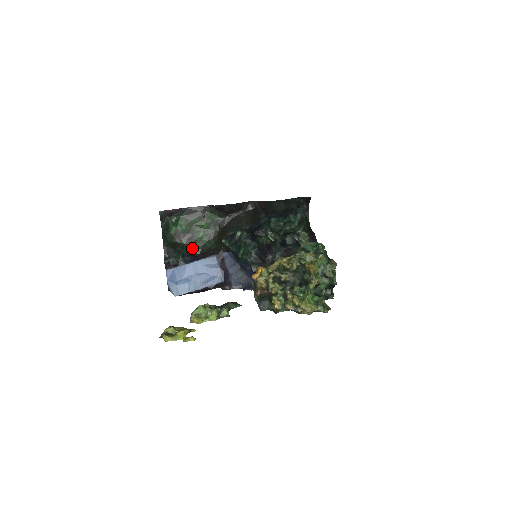
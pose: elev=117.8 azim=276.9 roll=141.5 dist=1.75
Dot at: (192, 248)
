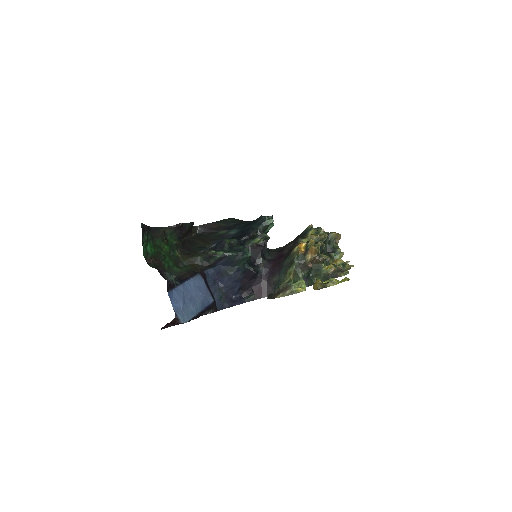
Dot at: occluded
